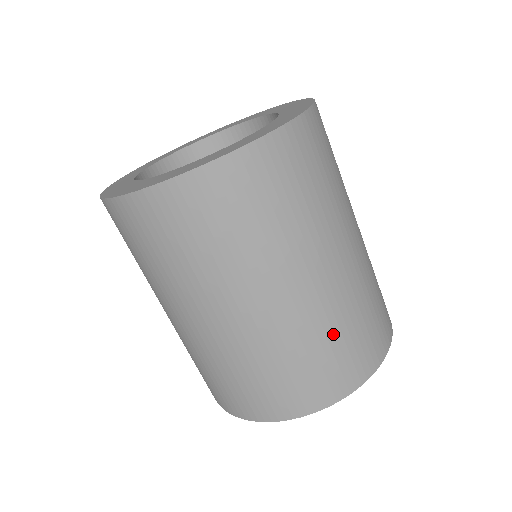
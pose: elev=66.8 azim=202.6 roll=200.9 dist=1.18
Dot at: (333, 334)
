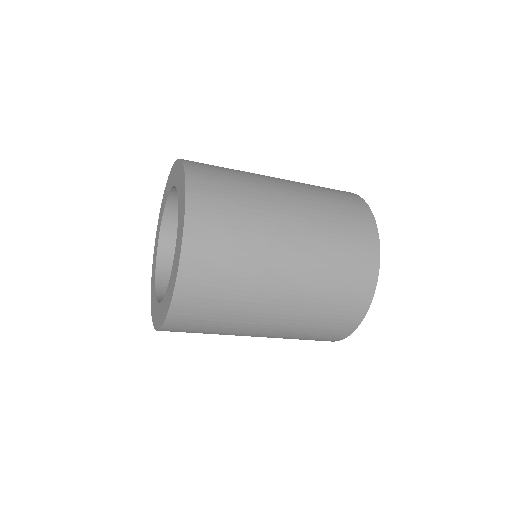
Dot at: (333, 251)
